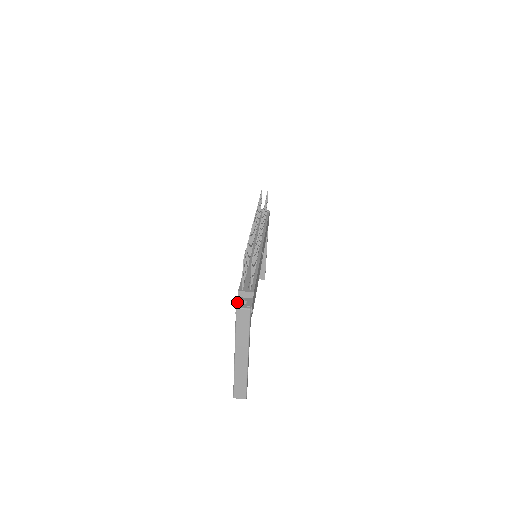
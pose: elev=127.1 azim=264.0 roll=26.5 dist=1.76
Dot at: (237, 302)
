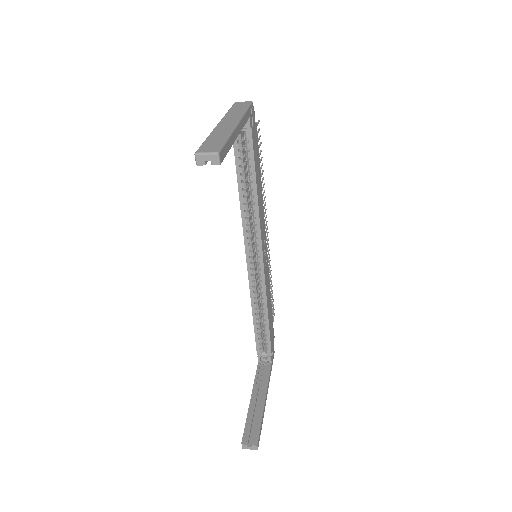
Dot at: occluded
